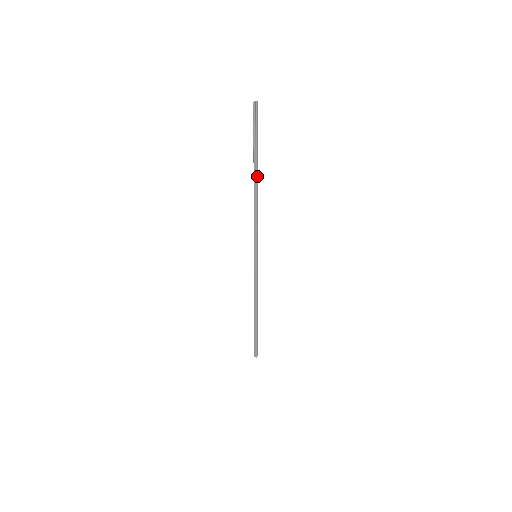
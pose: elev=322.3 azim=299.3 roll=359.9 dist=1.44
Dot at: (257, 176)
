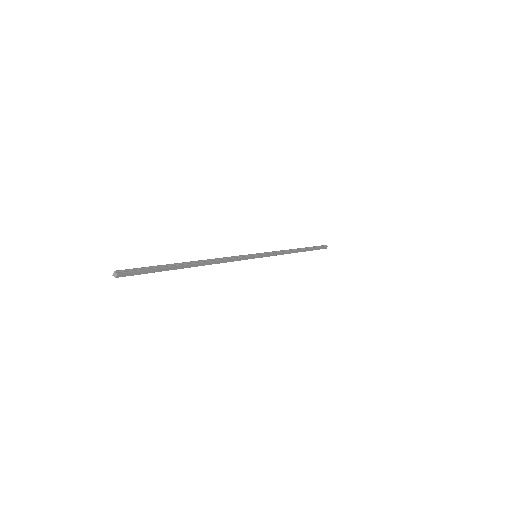
Dot at: (190, 265)
